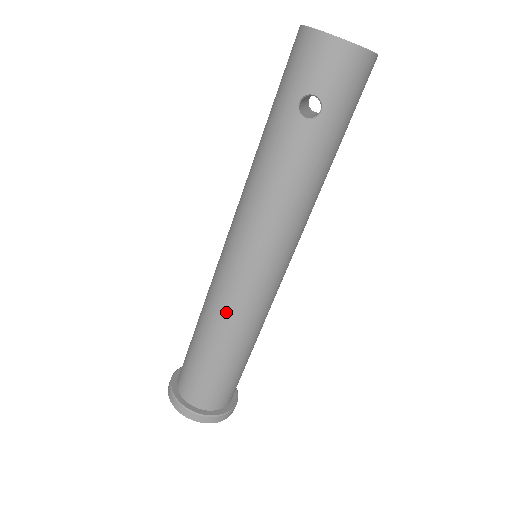
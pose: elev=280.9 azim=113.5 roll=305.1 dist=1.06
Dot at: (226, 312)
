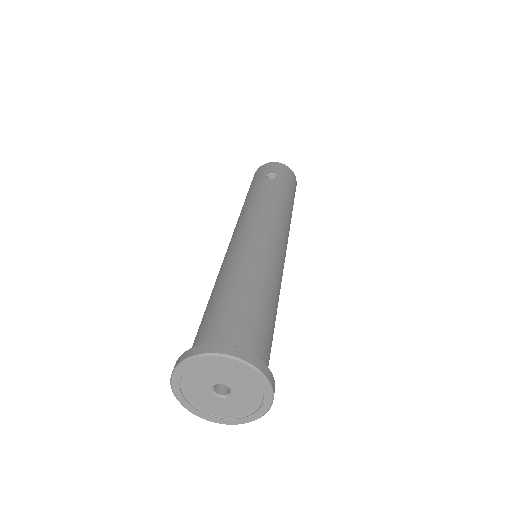
Dot at: (245, 257)
